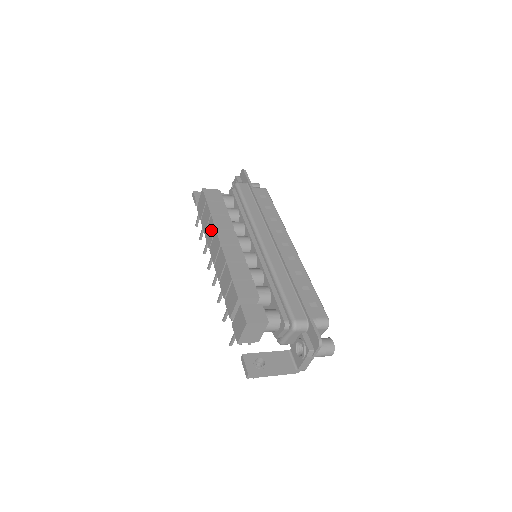
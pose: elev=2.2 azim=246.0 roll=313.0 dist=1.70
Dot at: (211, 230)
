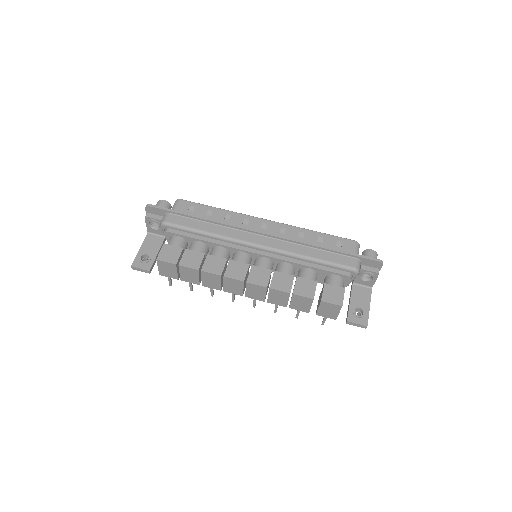
Dot at: (213, 279)
